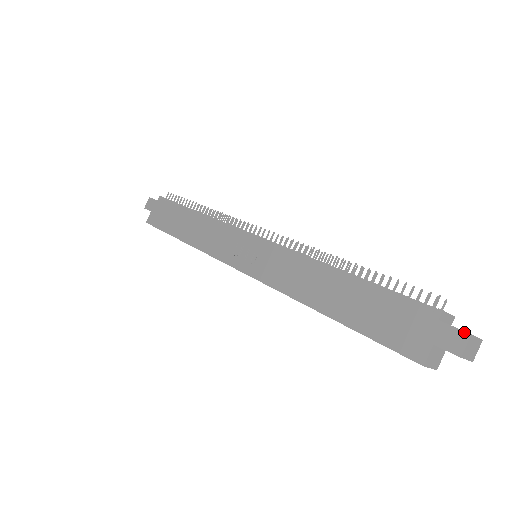
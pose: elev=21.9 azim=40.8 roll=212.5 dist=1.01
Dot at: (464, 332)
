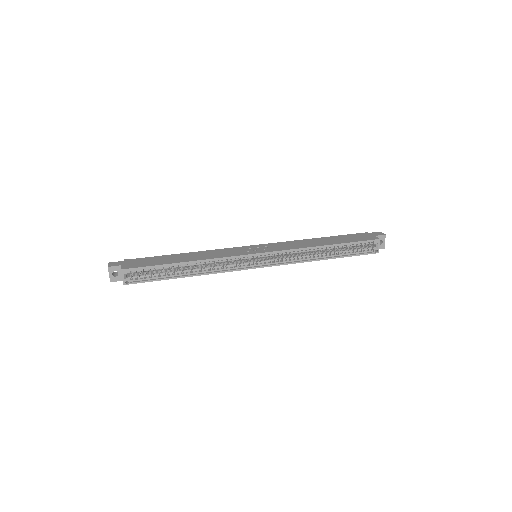
Dot at: (379, 232)
